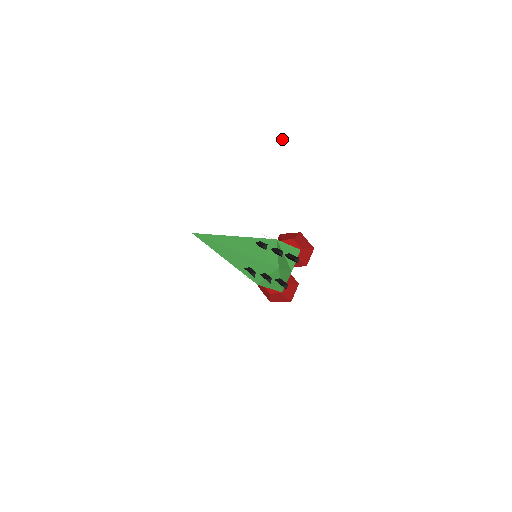
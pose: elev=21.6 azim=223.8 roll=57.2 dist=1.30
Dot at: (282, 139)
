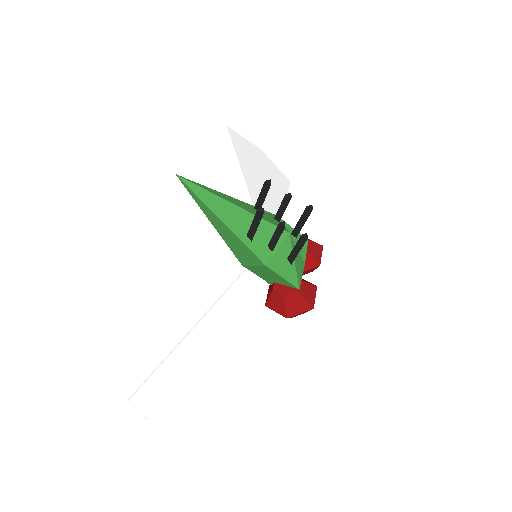
Dot at: (258, 159)
